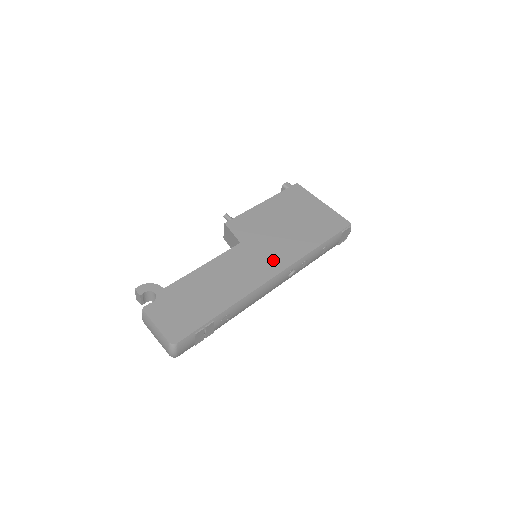
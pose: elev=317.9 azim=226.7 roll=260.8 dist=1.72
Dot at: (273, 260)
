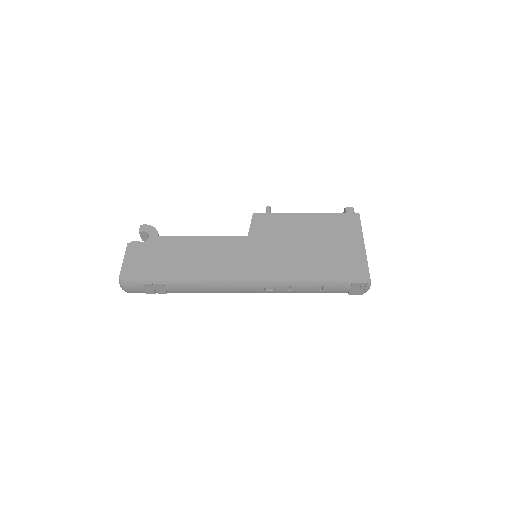
Dot at: (258, 267)
